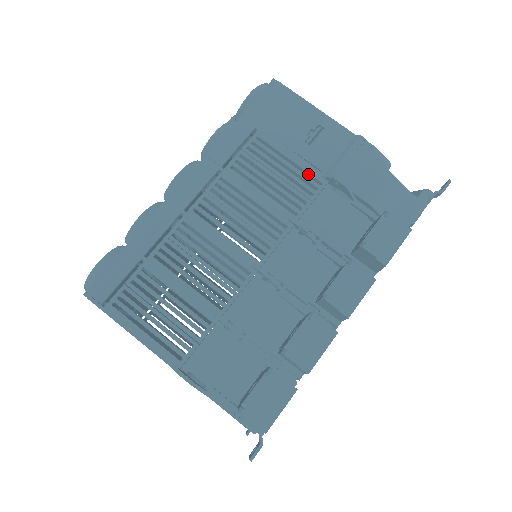
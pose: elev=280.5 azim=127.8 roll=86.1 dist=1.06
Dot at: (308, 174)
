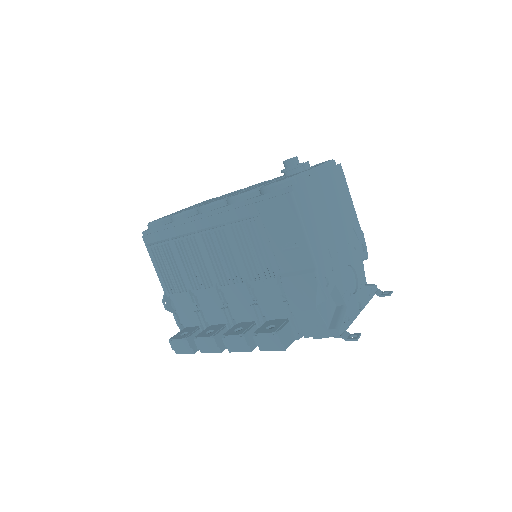
Dot at: (272, 265)
